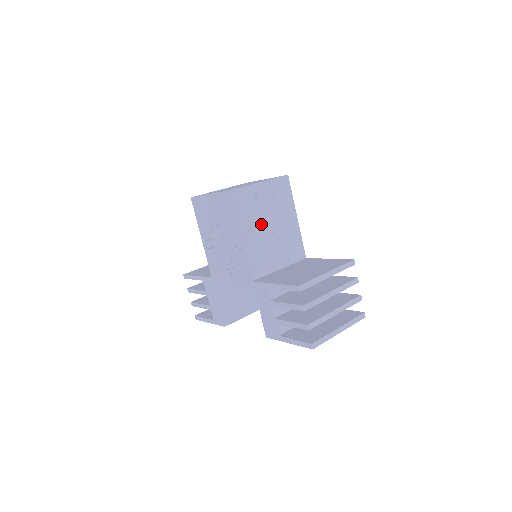
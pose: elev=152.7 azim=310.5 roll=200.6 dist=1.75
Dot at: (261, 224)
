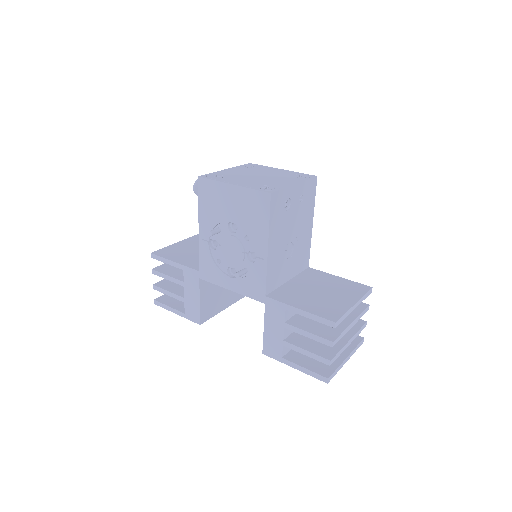
Dot at: (285, 232)
